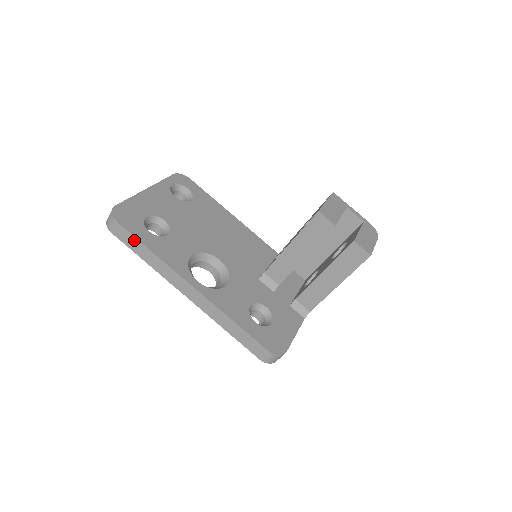
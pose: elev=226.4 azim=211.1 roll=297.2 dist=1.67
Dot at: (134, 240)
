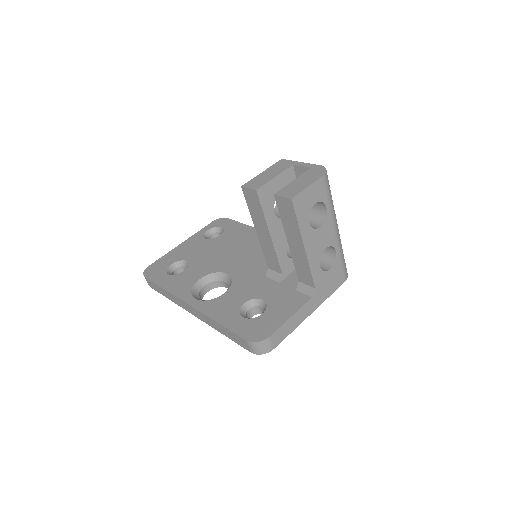
Dot at: (156, 285)
